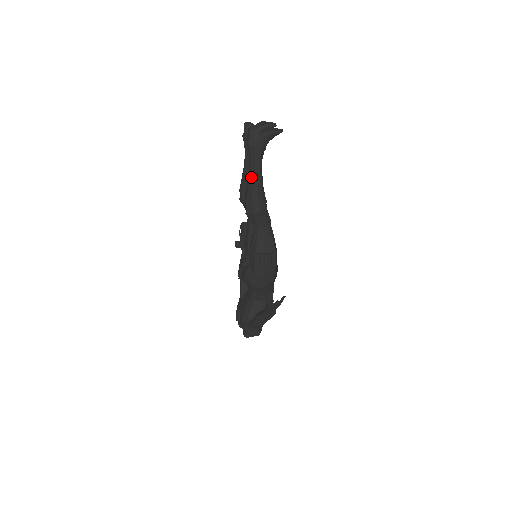
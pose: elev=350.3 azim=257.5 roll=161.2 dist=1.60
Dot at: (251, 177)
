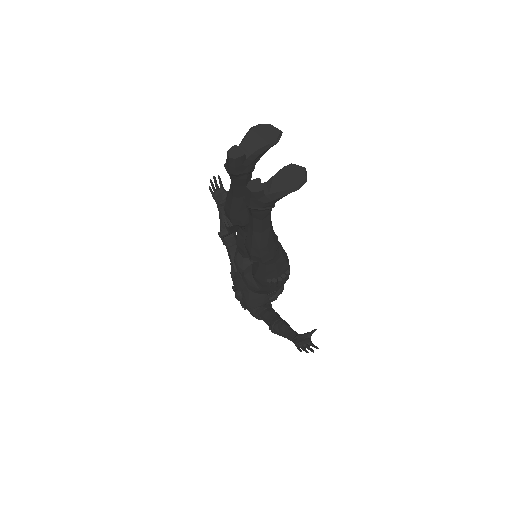
Dot at: (256, 233)
